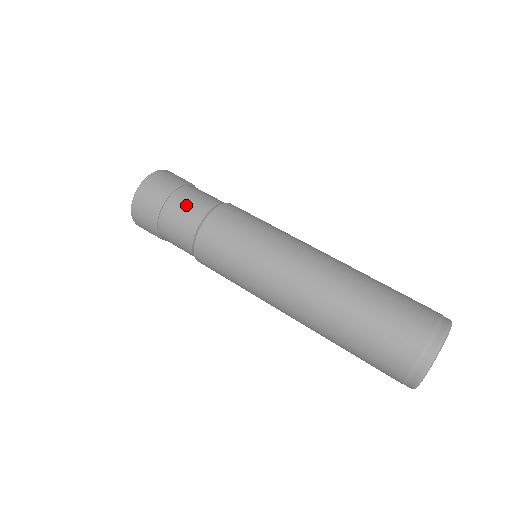
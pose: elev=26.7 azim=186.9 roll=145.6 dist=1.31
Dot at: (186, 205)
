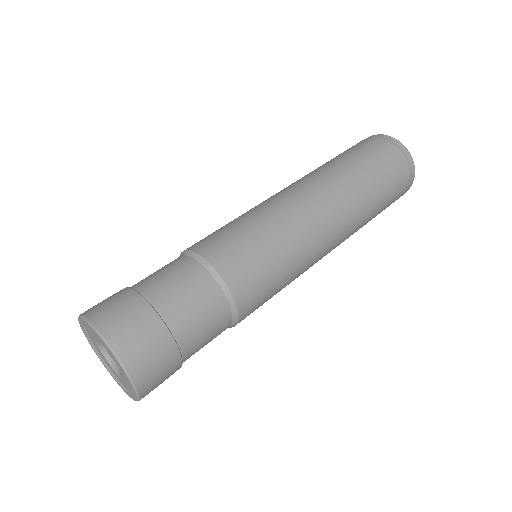
Dot at: (205, 332)
